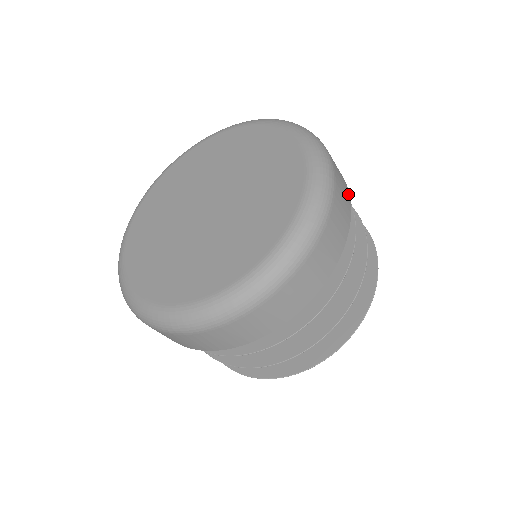
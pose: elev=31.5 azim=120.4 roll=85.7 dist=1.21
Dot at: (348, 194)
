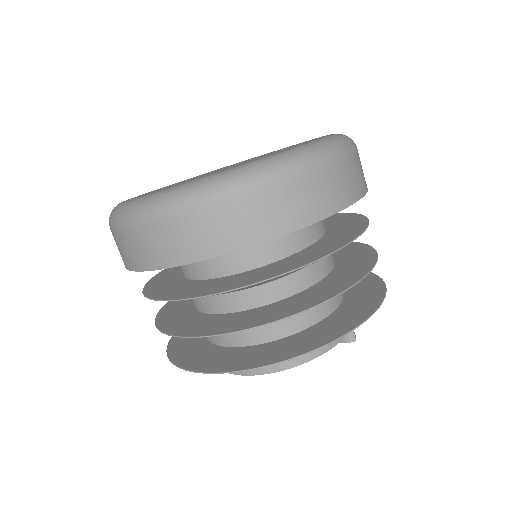
Dot at: occluded
